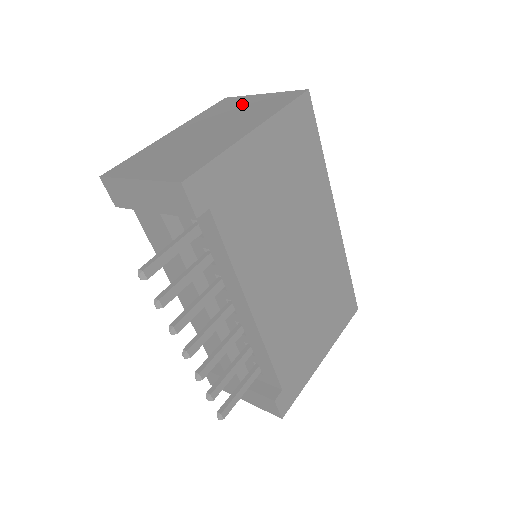
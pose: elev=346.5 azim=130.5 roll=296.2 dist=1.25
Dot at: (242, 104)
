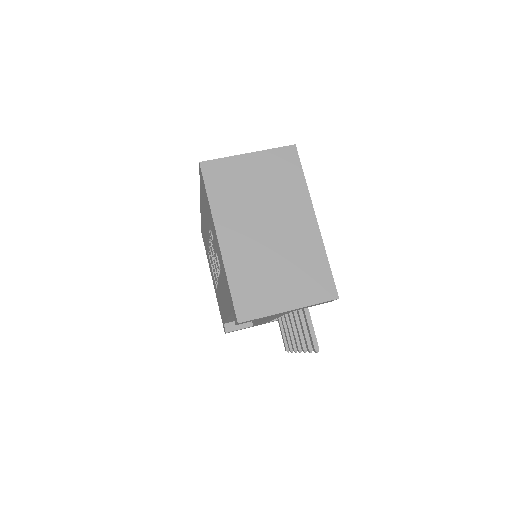
Dot at: (246, 176)
